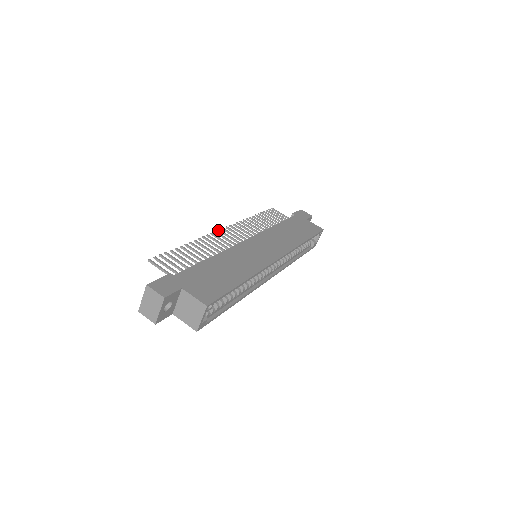
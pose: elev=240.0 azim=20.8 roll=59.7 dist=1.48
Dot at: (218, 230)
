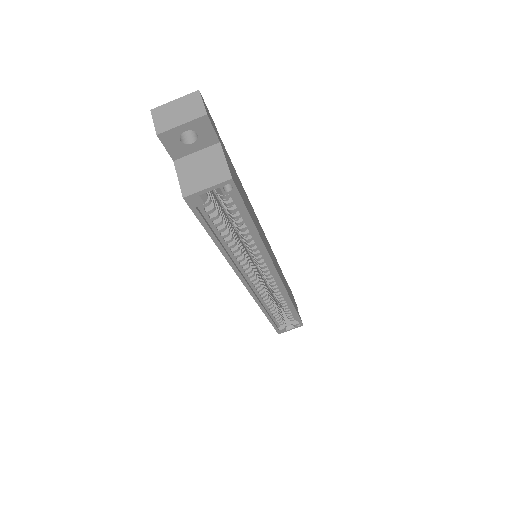
Dot at: occluded
